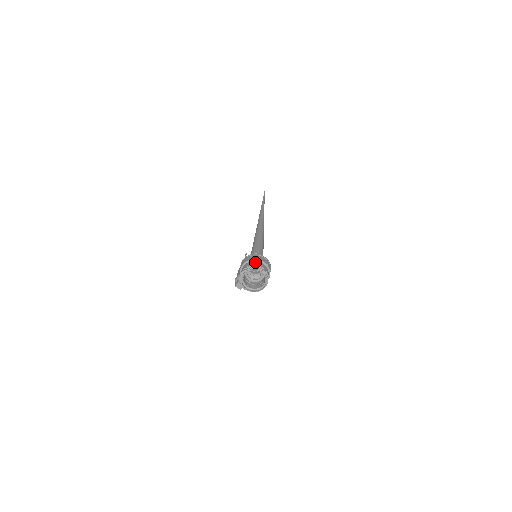
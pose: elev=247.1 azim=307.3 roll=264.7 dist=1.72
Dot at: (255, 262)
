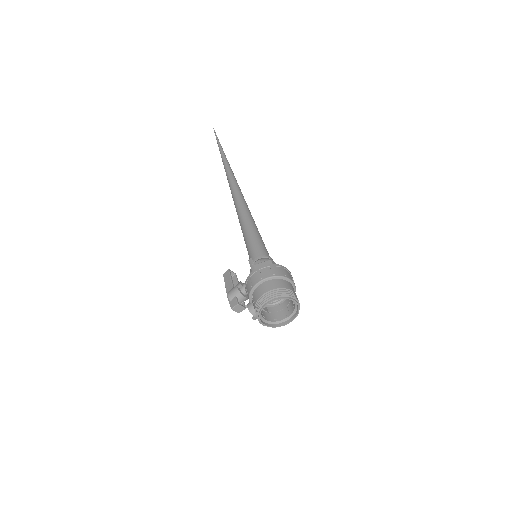
Dot at: (279, 282)
